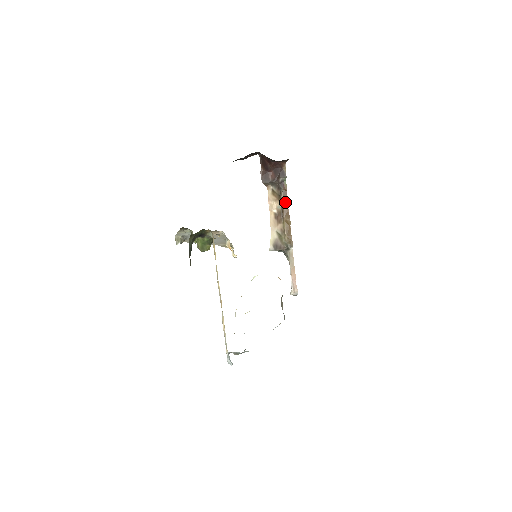
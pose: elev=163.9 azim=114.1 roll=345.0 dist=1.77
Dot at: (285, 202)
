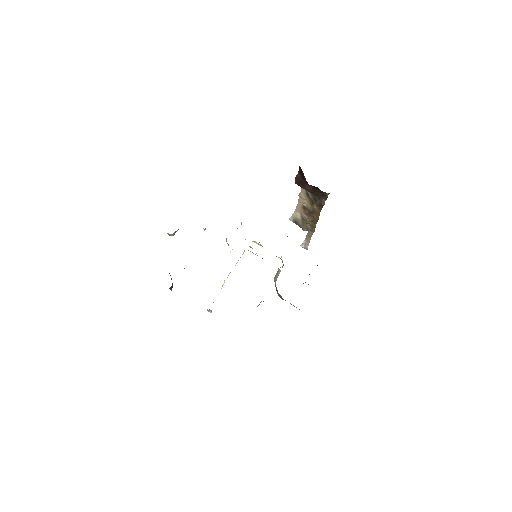
Dot at: (318, 208)
